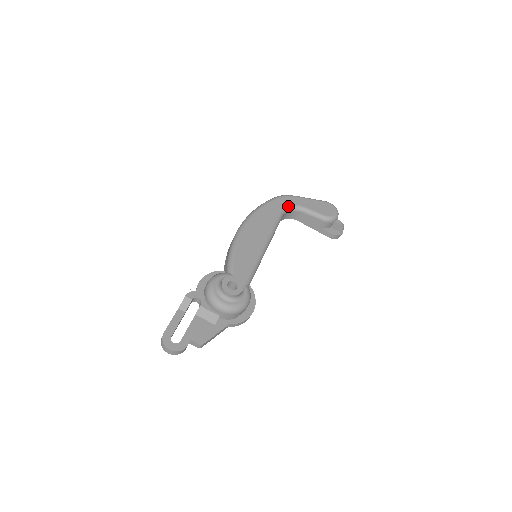
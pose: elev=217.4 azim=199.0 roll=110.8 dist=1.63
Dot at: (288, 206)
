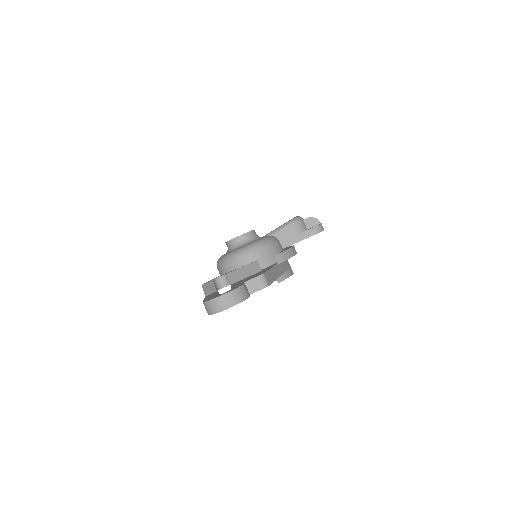
Dot at: occluded
